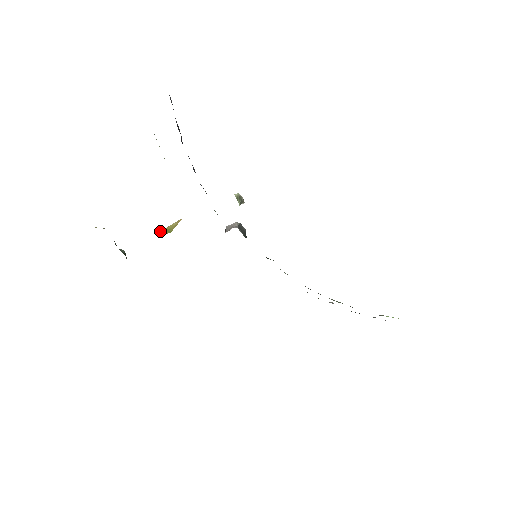
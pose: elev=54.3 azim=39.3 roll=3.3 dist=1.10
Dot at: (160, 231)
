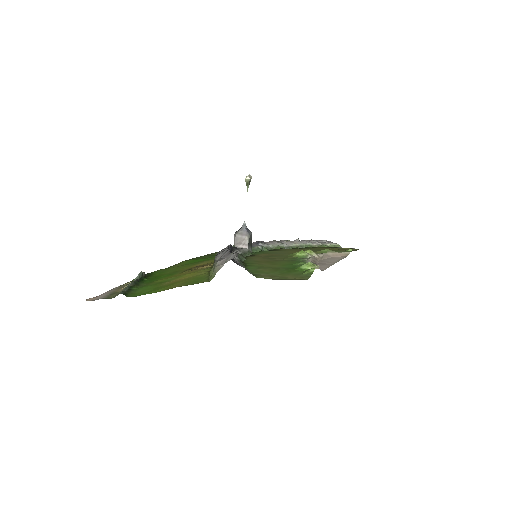
Dot at: occluded
